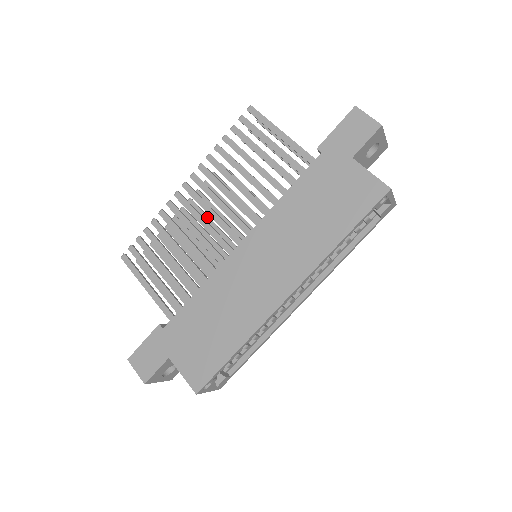
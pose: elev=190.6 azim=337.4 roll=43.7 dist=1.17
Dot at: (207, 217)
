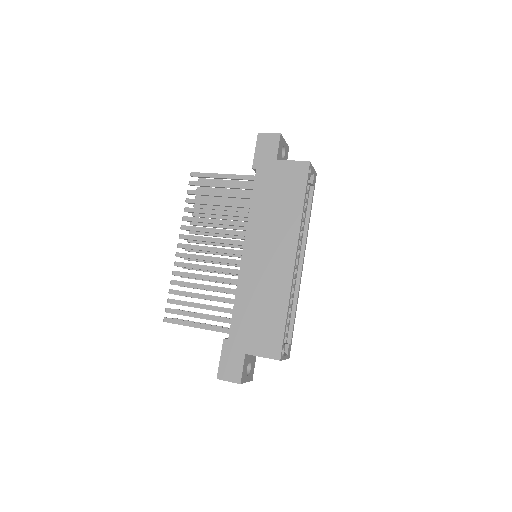
Dot at: occluded
